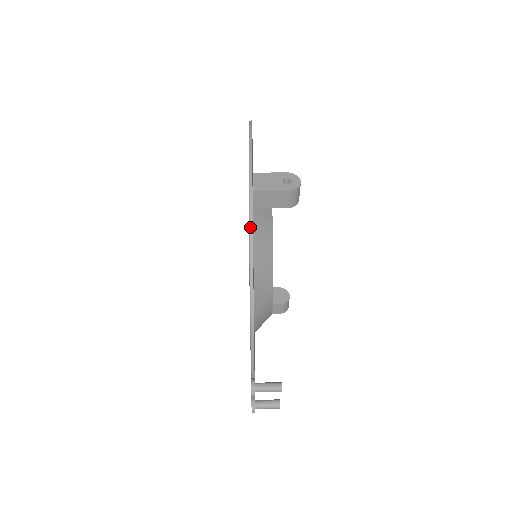
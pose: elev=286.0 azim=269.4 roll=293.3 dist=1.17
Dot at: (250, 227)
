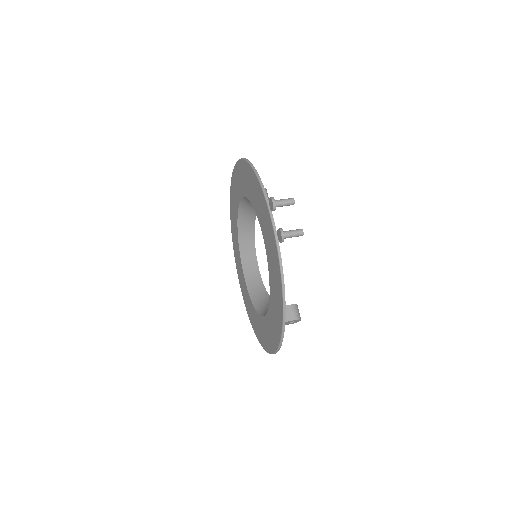
Dot at: (241, 158)
